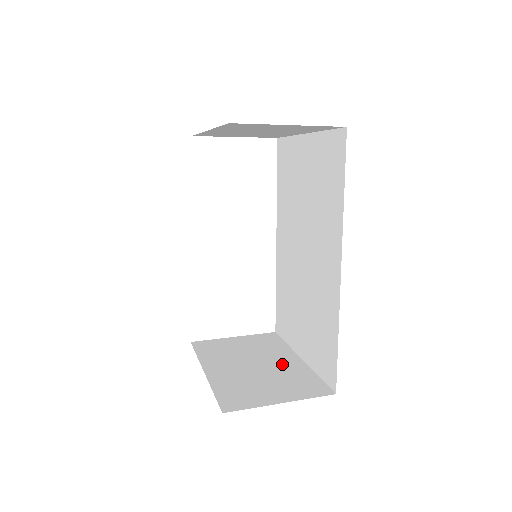
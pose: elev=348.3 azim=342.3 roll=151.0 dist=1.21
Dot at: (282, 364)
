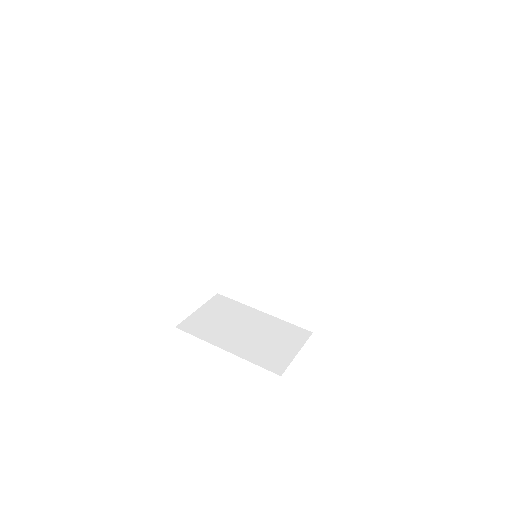
Dot at: (260, 322)
